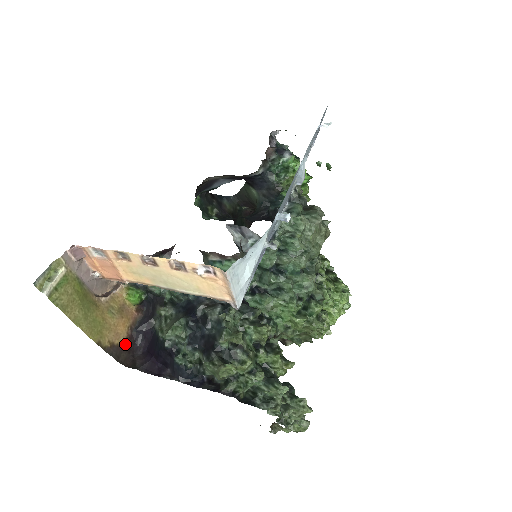
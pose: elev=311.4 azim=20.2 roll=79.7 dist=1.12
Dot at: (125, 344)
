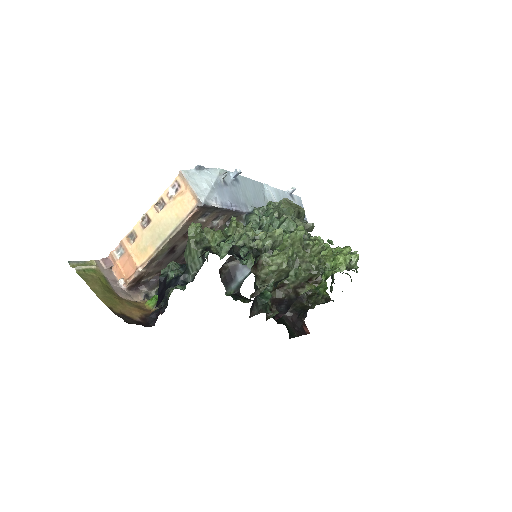
Dot at: (137, 320)
